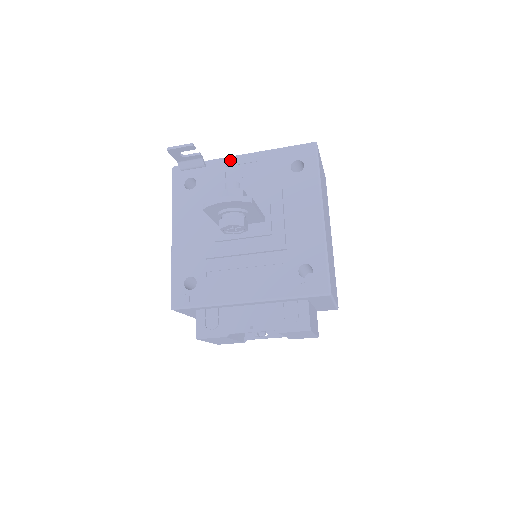
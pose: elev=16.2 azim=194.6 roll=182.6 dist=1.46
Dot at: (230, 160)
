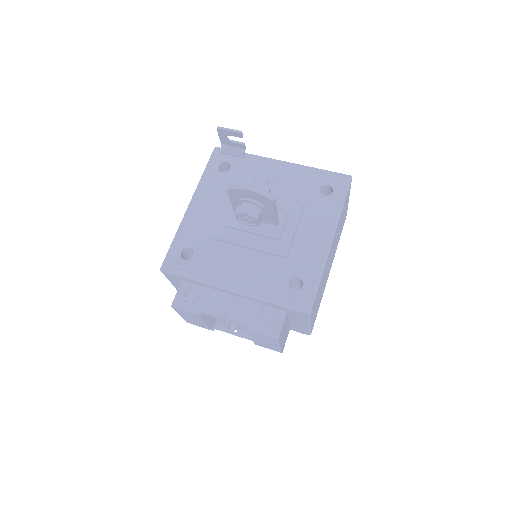
Dot at: (269, 161)
